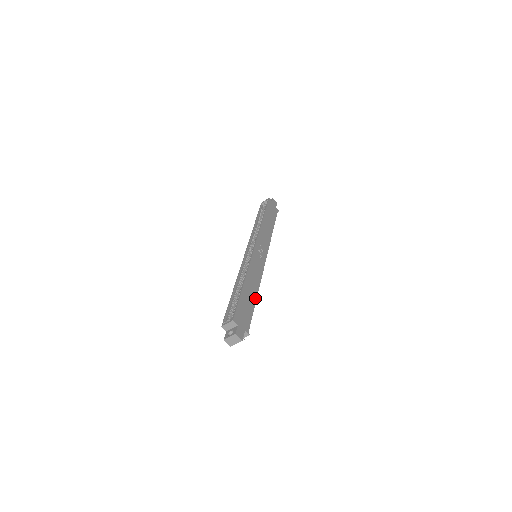
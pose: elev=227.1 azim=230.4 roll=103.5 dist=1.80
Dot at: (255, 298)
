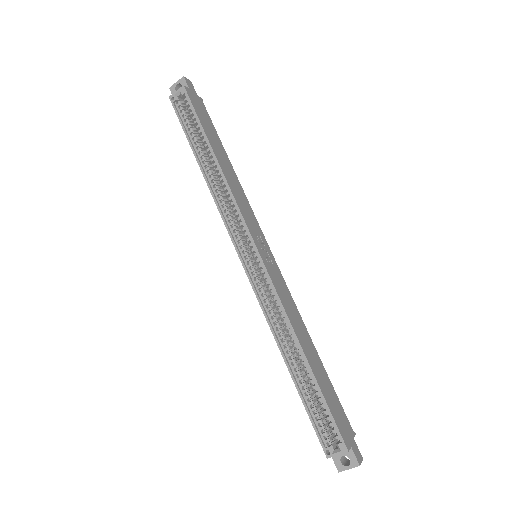
Dot at: (318, 358)
